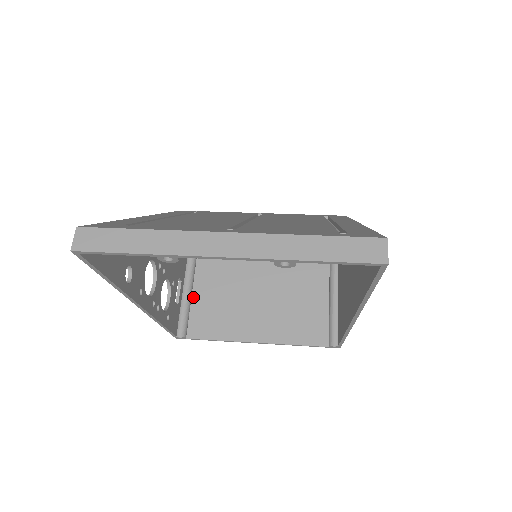
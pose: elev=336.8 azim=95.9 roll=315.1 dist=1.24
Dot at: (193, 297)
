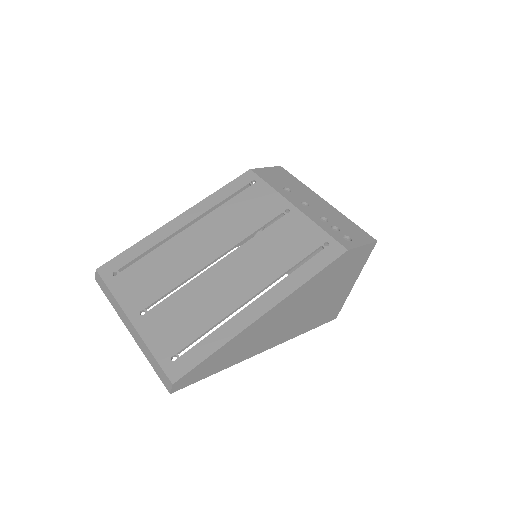
Dot at: occluded
